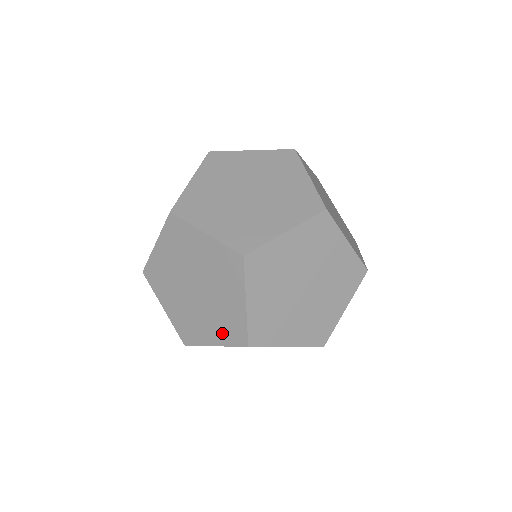
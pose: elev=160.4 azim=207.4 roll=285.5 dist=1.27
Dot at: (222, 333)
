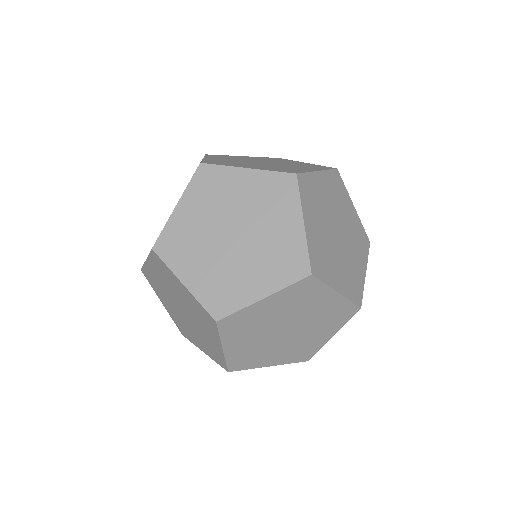
Dot at: (208, 350)
